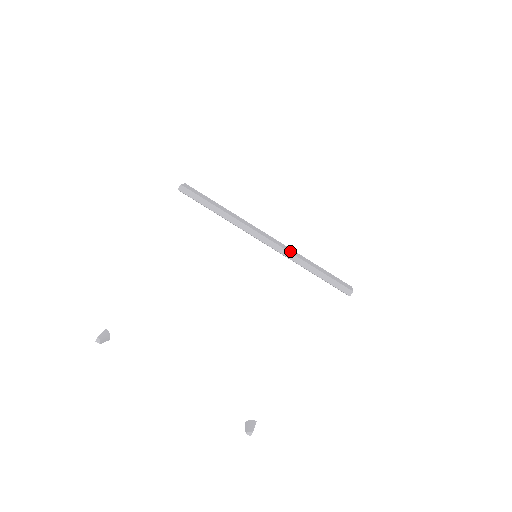
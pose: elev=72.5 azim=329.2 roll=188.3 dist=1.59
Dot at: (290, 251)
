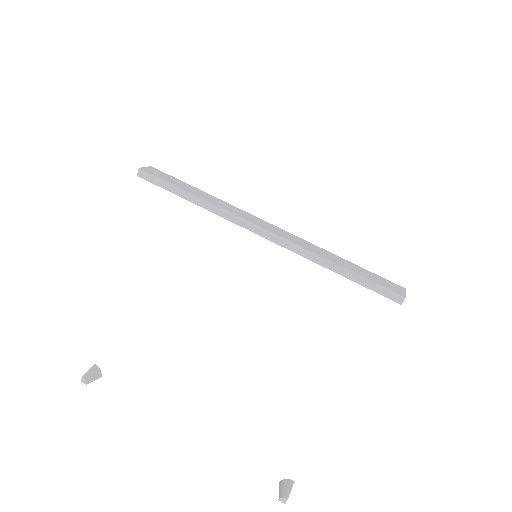
Dot at: (301, 244)
